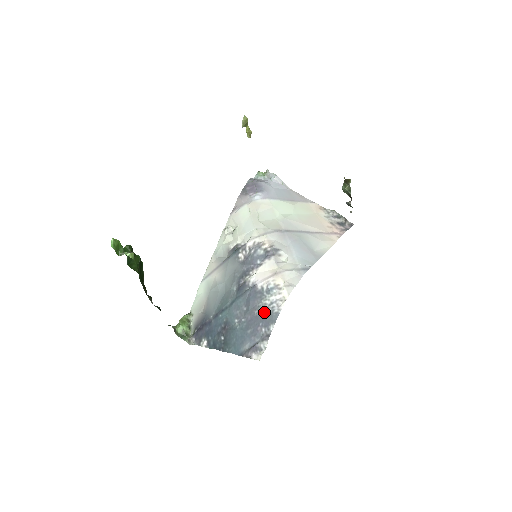
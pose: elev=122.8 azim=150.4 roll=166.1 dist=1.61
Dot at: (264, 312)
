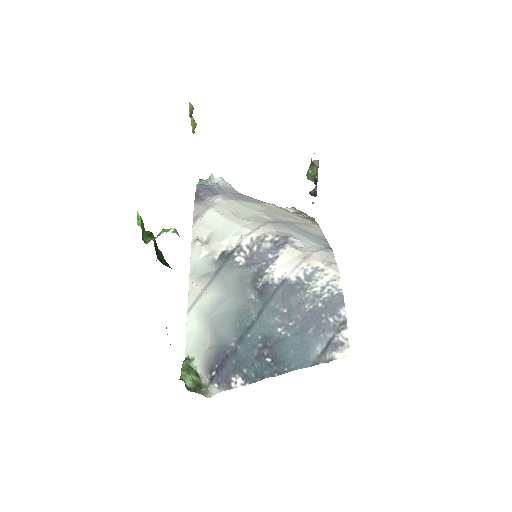
Dot at: (319, 301)
